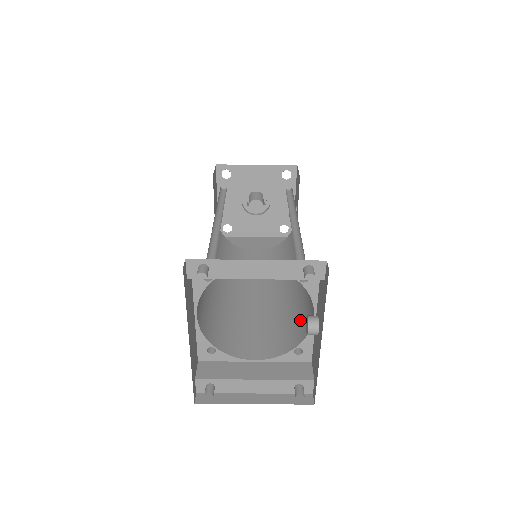
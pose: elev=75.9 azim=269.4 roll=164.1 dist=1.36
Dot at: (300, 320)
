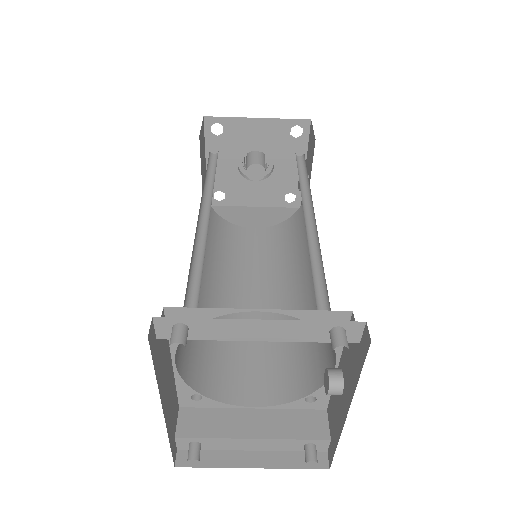
Dot at: (313, 354)
